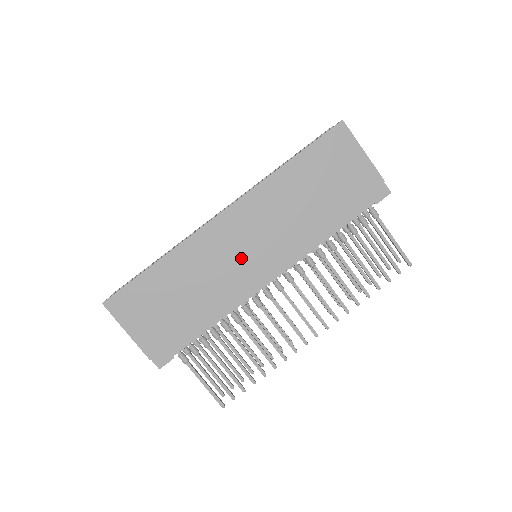
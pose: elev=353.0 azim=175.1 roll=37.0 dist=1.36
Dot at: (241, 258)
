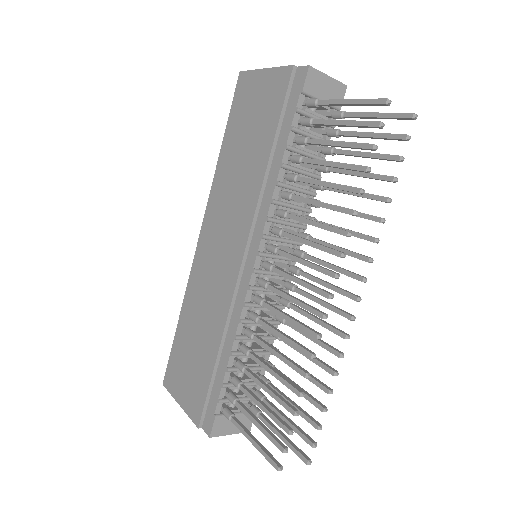
Dot at: (222, 264)
